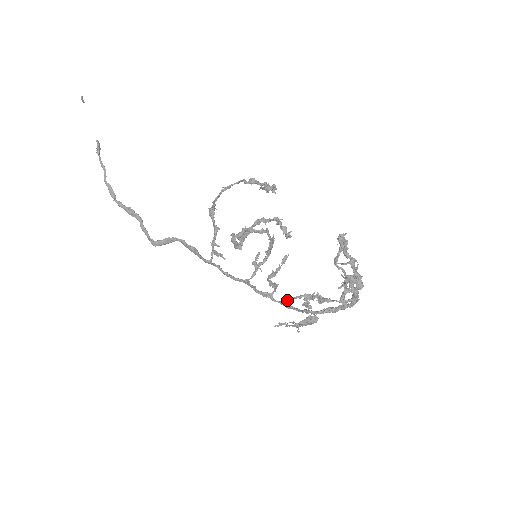
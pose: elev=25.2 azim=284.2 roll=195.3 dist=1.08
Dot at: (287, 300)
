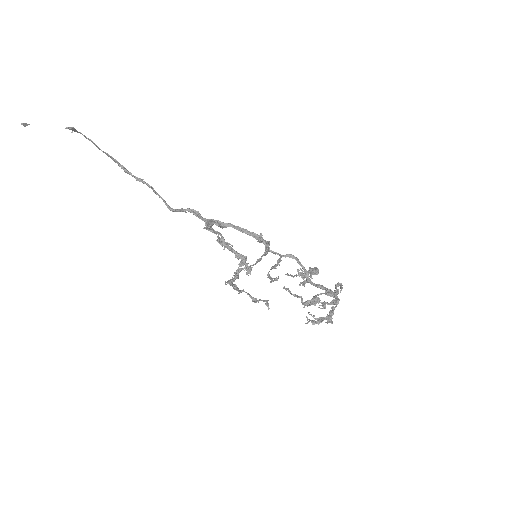
Dot at: (285, 289)
